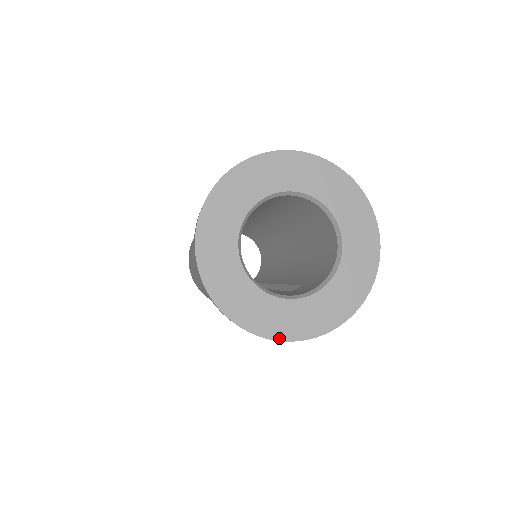
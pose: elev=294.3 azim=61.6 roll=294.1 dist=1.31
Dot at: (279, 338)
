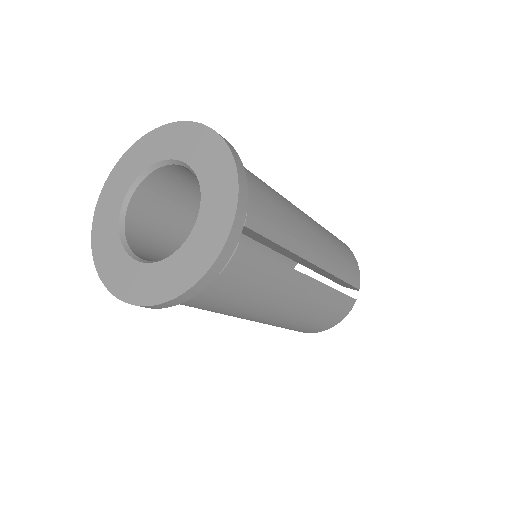
Dot at: (197, 278)
